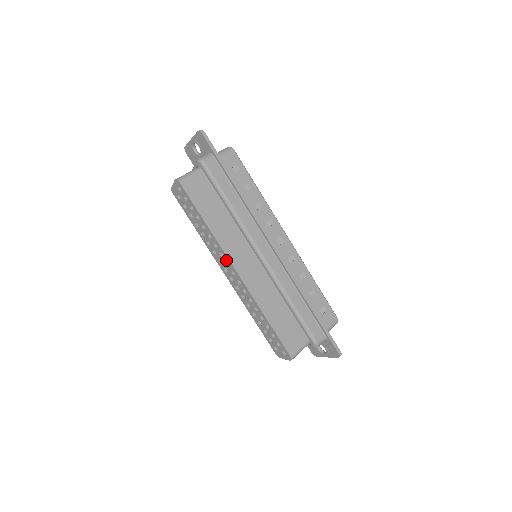
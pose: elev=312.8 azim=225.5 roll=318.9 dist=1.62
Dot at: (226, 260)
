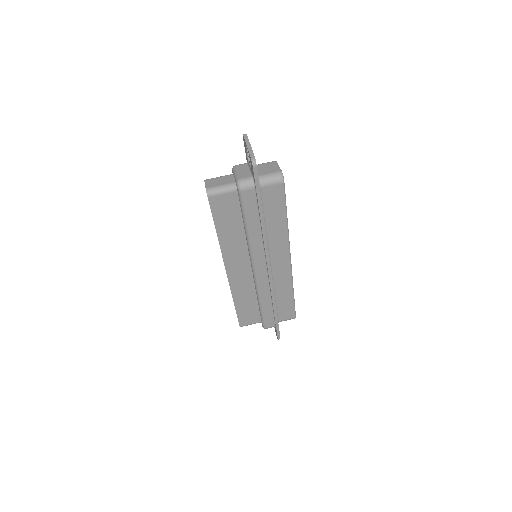
Dot at: occluded
